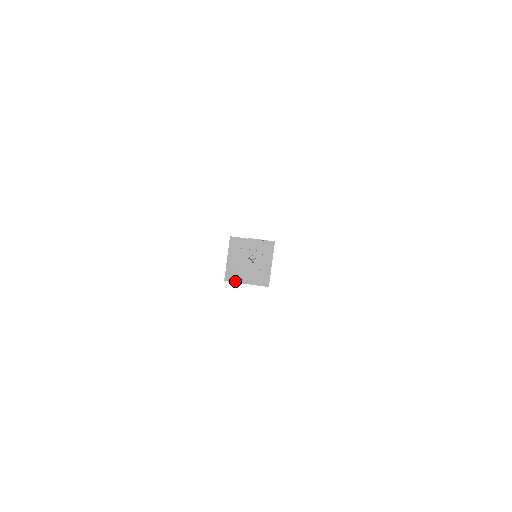
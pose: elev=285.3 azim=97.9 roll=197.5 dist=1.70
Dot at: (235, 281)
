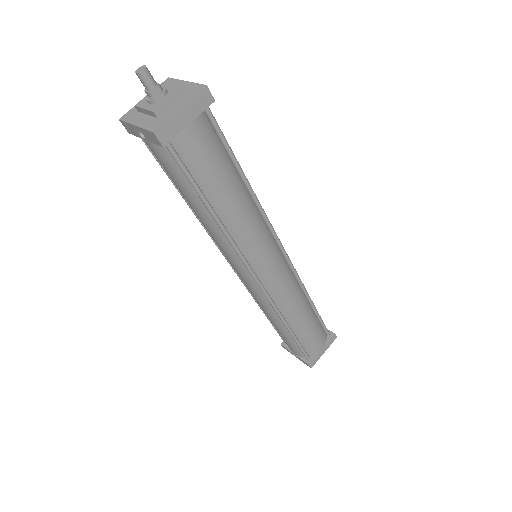
Dot at: (165, 120)
